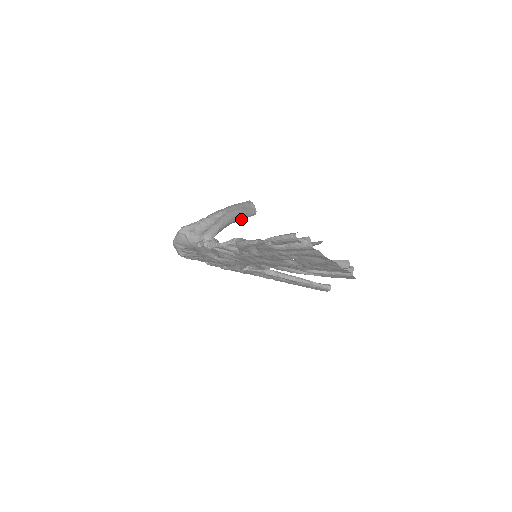
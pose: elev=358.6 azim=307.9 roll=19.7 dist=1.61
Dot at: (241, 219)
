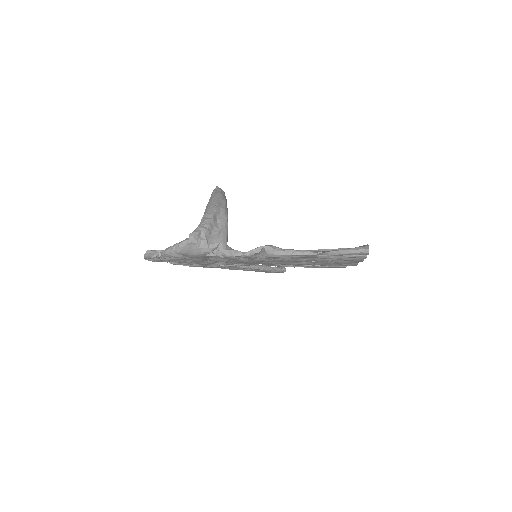
Dot at: occluded
